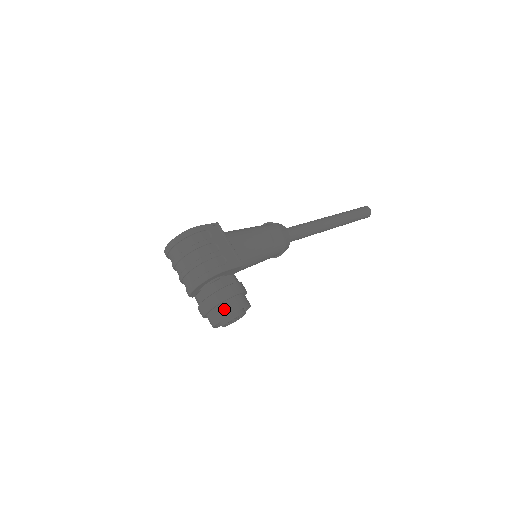
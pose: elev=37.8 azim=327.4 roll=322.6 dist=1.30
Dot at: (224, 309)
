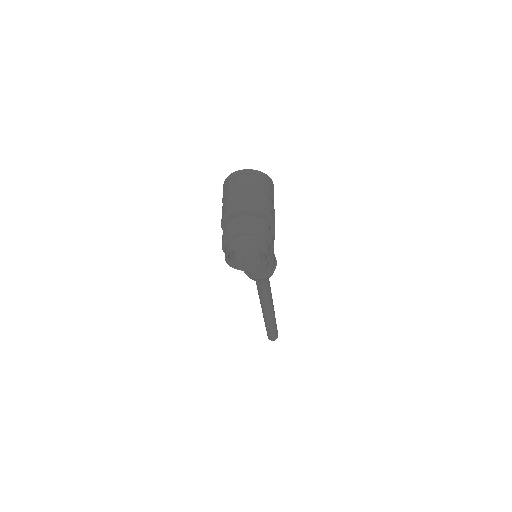
Dot at: (261, 243)
